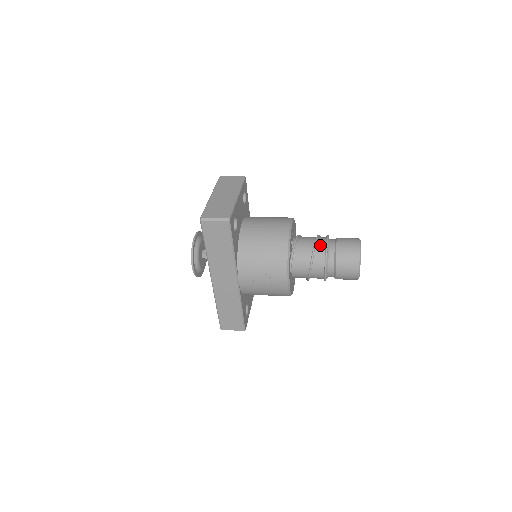
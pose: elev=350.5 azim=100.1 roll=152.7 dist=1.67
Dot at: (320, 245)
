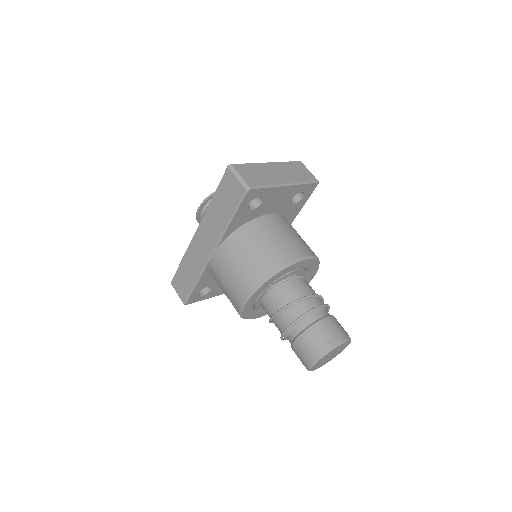
Dot at: (309, 303)
